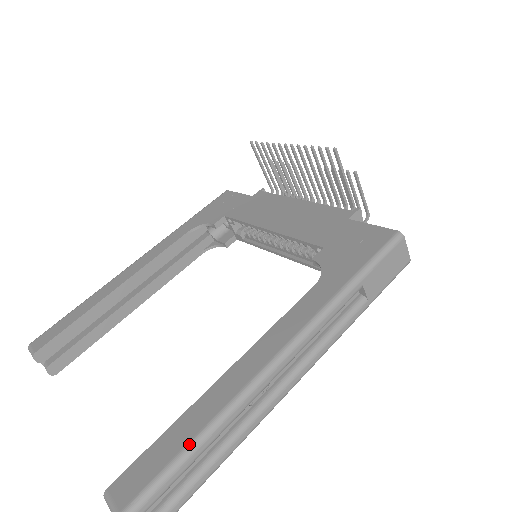
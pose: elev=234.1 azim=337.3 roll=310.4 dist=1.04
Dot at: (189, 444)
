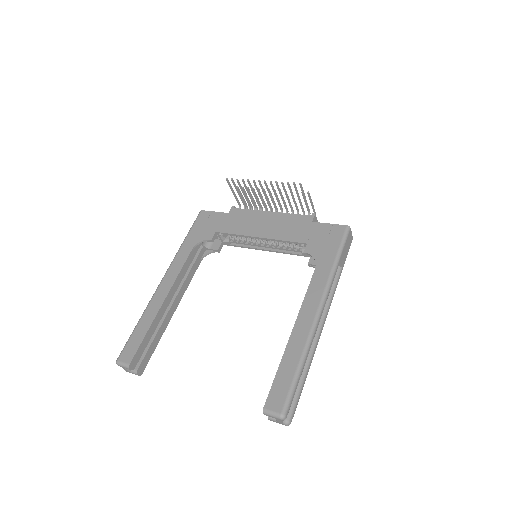
Dot at: (297, 370)
